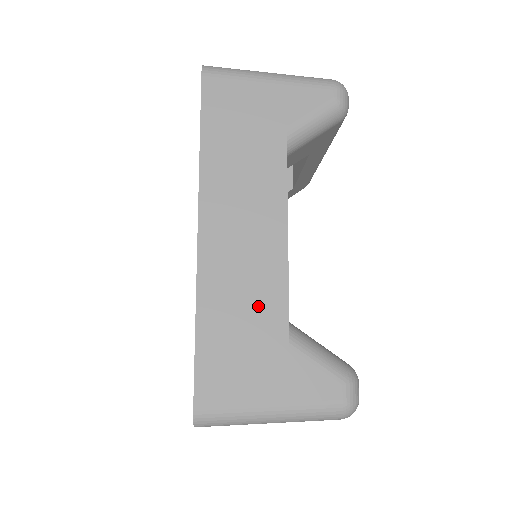
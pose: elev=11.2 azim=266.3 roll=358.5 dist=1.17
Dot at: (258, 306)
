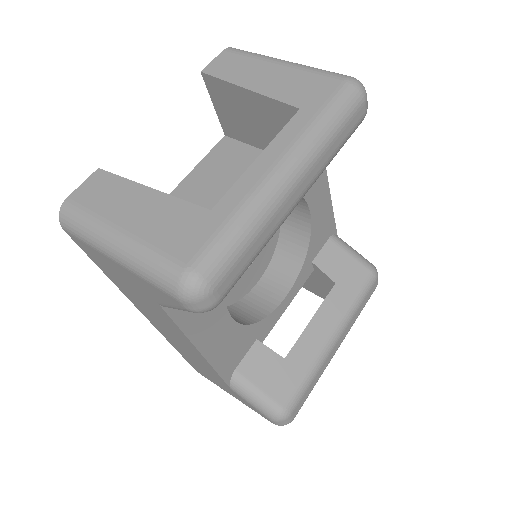
Dot at: (204, 367)
